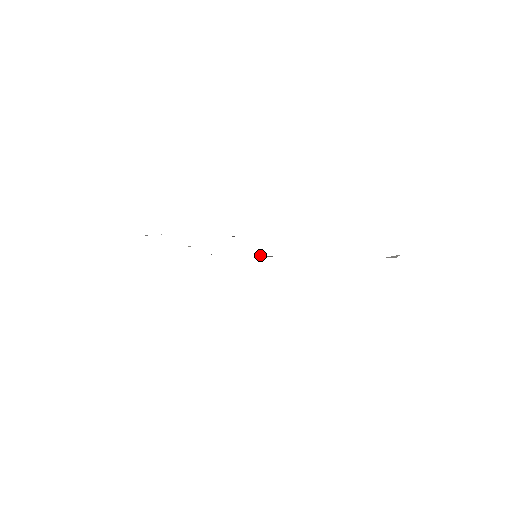
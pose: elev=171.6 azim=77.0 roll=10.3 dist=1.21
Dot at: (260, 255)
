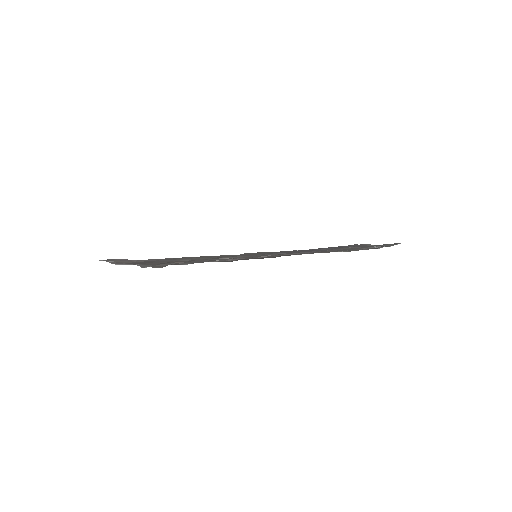
Dot at: (259, 256)
